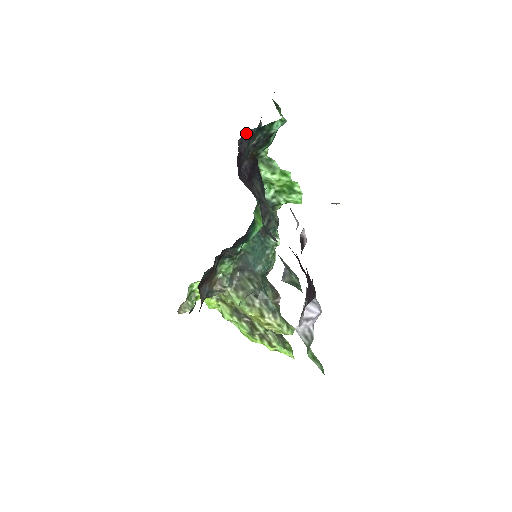
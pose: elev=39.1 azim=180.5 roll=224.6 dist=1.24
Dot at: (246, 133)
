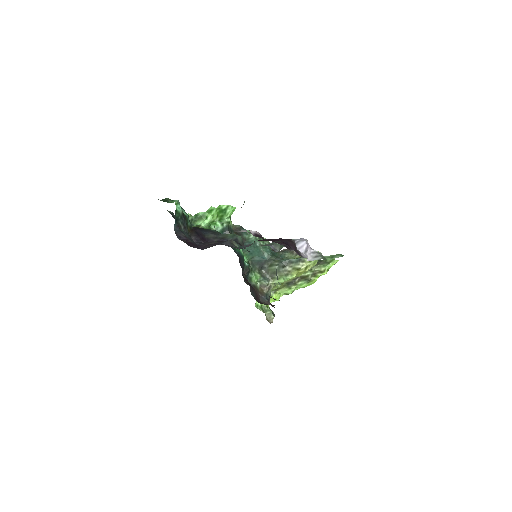
Dot at: (175, 231)
